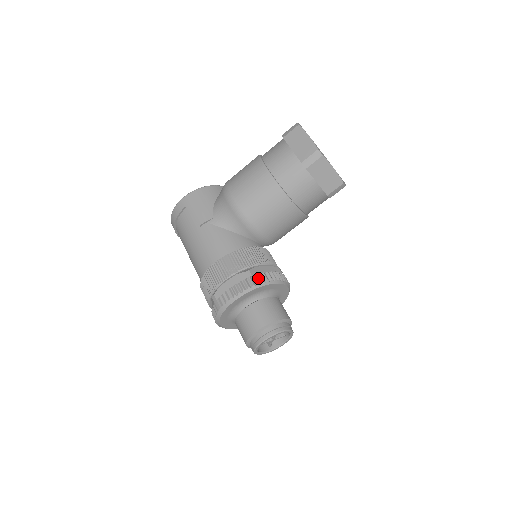
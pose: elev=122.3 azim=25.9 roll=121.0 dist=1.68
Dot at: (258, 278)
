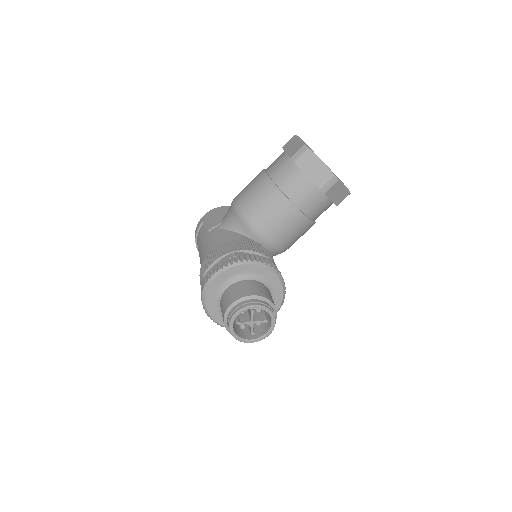
Dot at: (241, 258)
